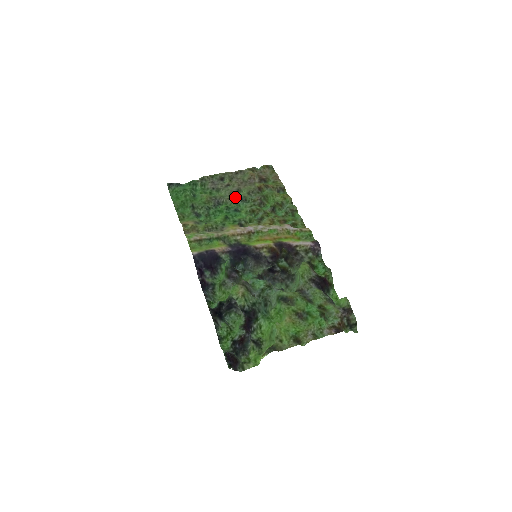
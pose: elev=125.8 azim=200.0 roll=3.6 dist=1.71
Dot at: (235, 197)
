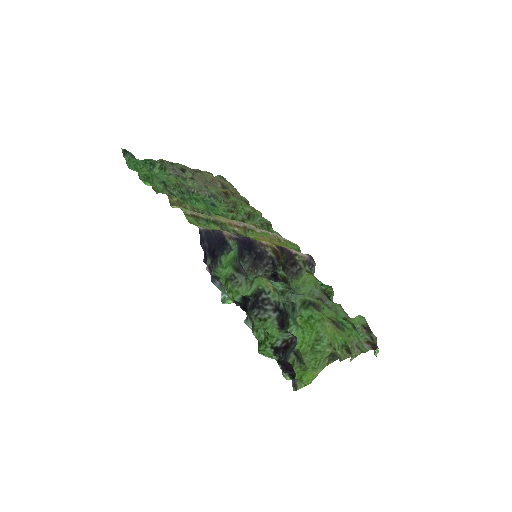
Dot at: (206, 192)
